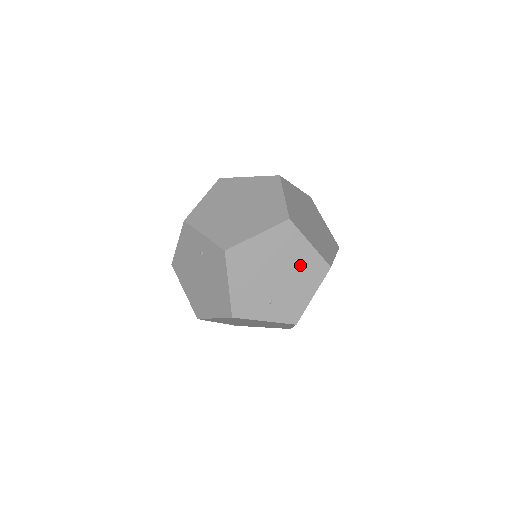
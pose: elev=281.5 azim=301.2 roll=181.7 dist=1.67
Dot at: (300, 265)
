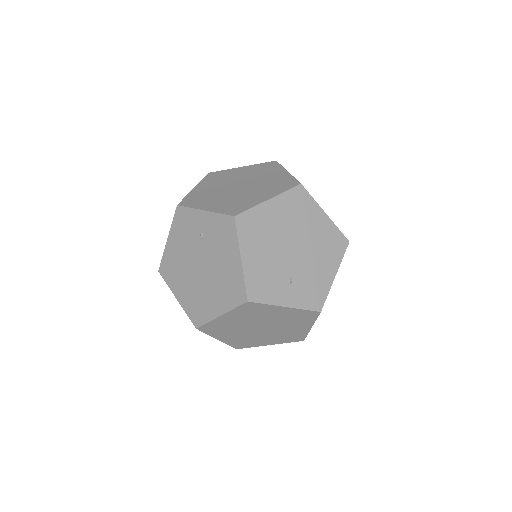
Dot at: (317, 238)
